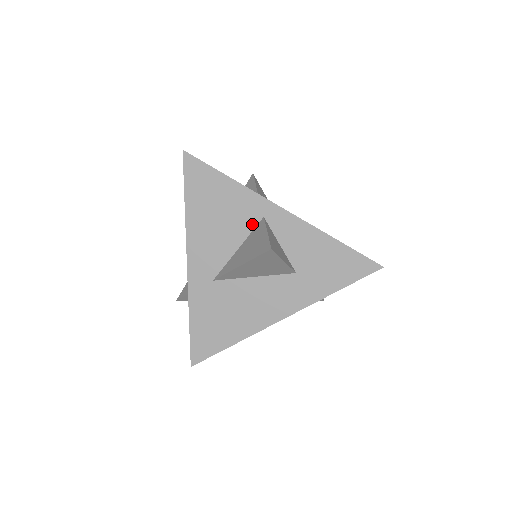
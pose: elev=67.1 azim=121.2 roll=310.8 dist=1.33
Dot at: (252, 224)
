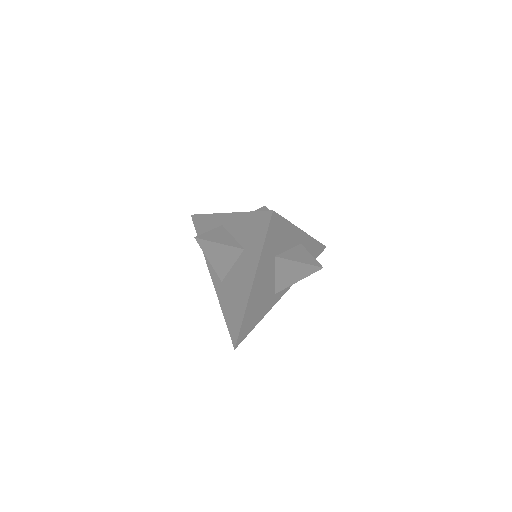
Dot at: occluded
